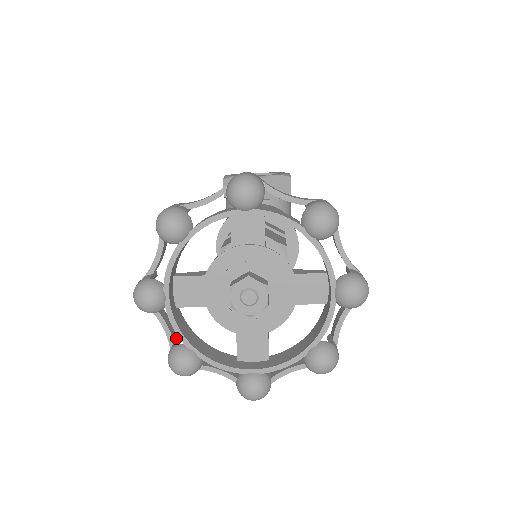
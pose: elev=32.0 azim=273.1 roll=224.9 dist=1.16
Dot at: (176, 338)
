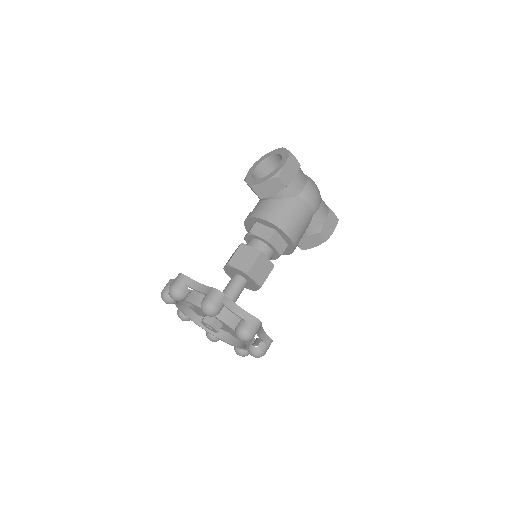
Dot at: occluded
